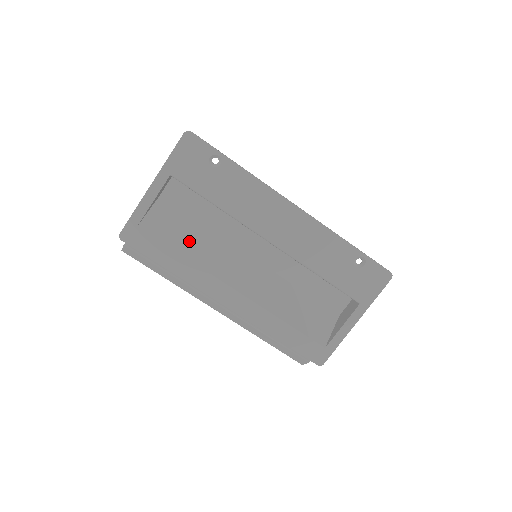
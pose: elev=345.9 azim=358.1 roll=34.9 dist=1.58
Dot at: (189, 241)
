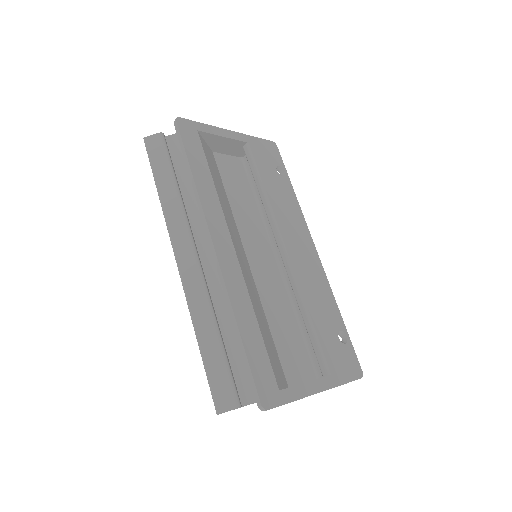
Dot at: (219, 186)
